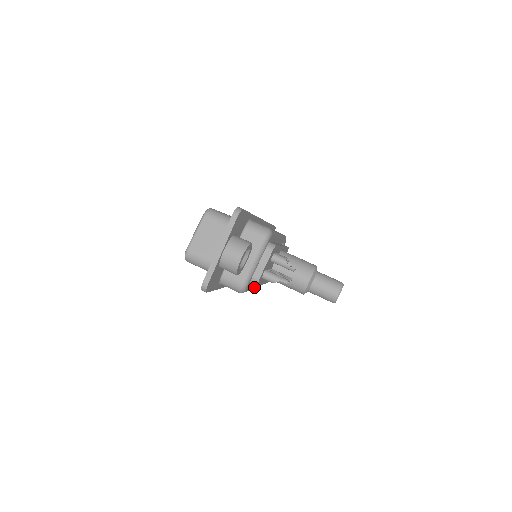
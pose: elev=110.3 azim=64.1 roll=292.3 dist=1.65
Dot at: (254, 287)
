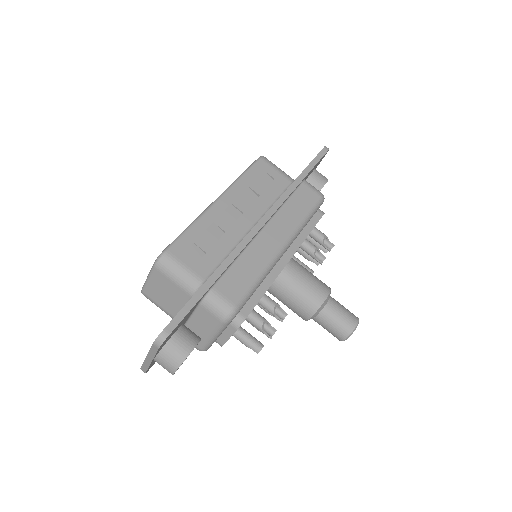
Dot at: occluded
